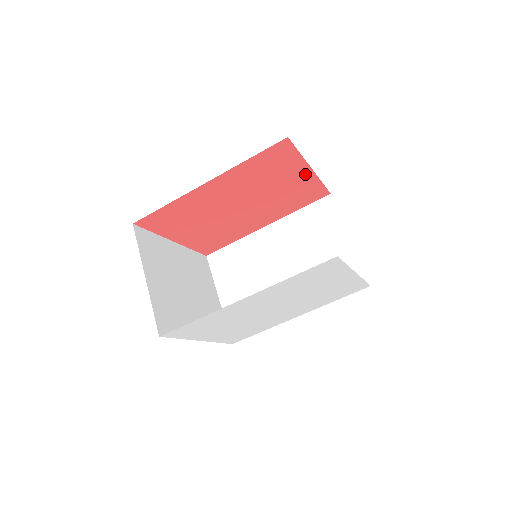
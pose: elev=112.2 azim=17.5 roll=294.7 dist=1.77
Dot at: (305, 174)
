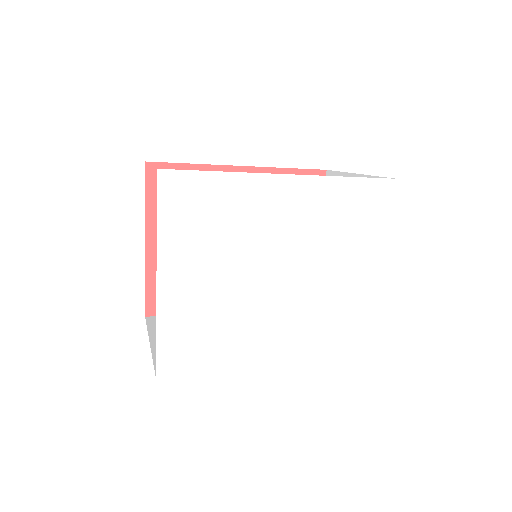
Dot at: occluded
